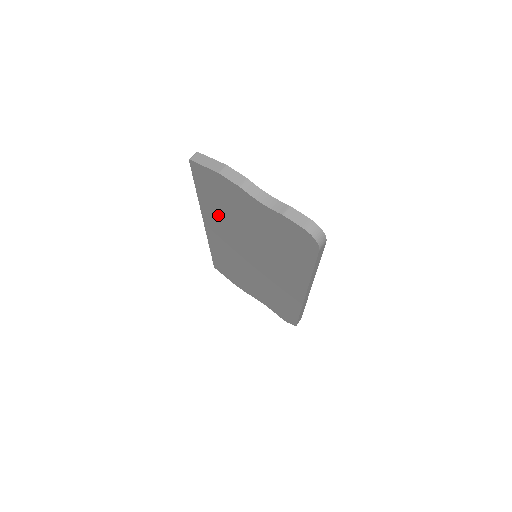
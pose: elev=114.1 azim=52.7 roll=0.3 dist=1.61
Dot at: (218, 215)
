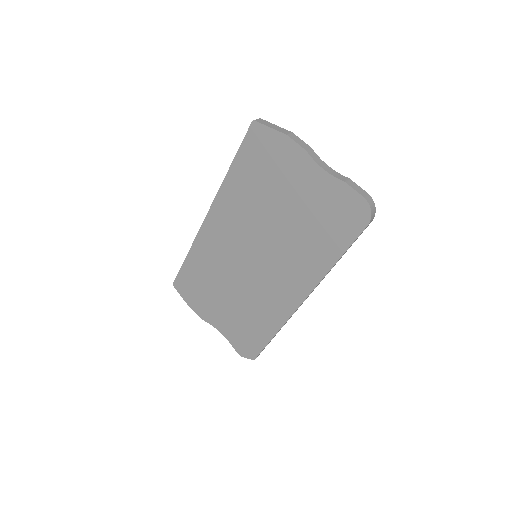
Dot at: (242, 196)
